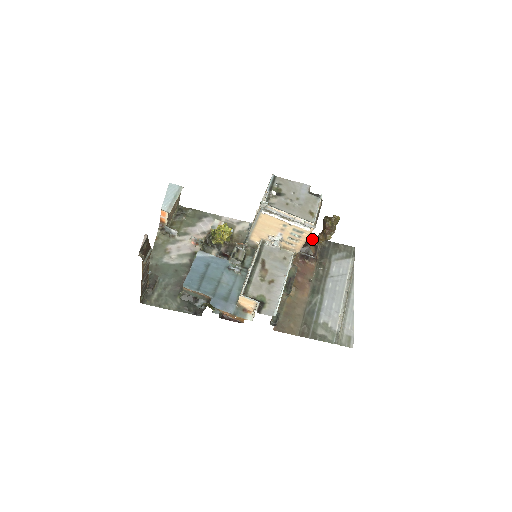
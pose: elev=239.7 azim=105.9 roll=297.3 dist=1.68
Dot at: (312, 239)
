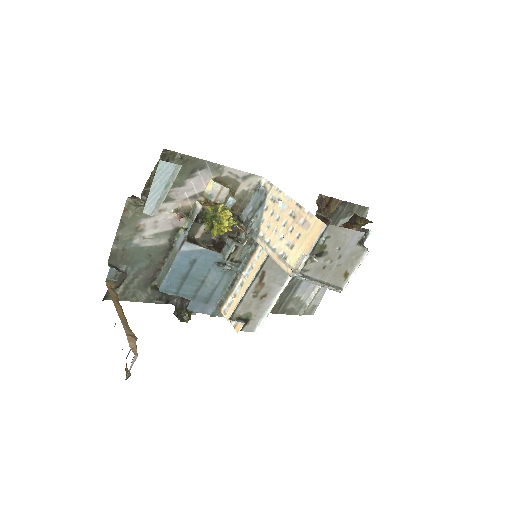
Dot at: (328, 200)
